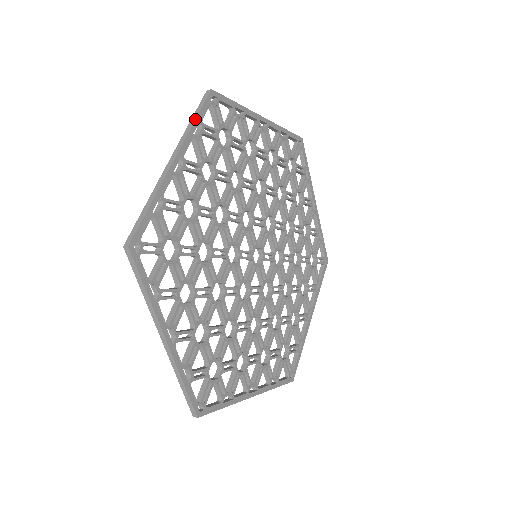
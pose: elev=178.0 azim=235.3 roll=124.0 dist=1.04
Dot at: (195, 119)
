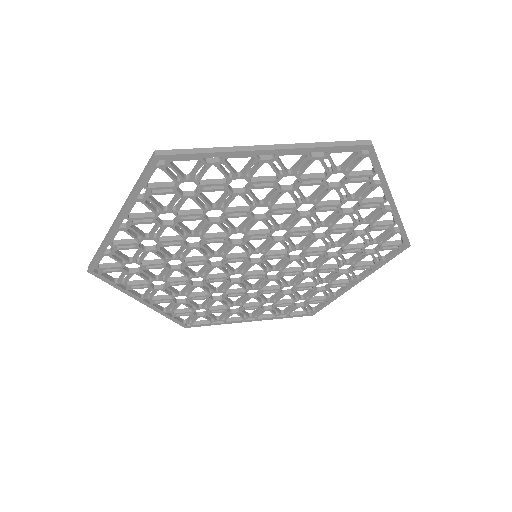
Dot at: (326, 146)
